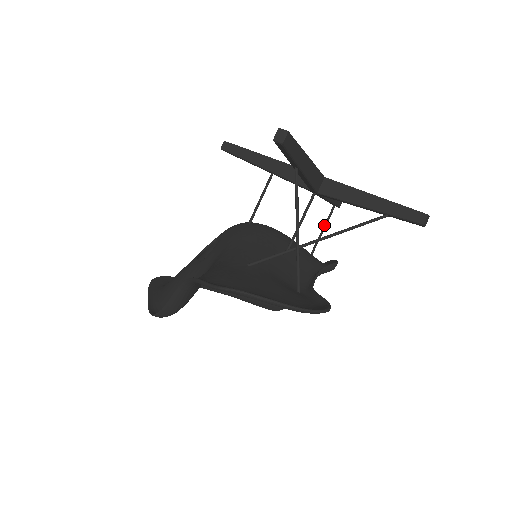
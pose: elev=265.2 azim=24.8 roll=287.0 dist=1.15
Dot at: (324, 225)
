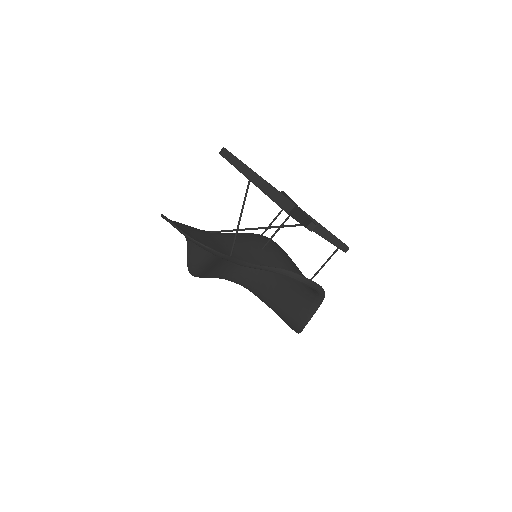
Dot at: occluded
